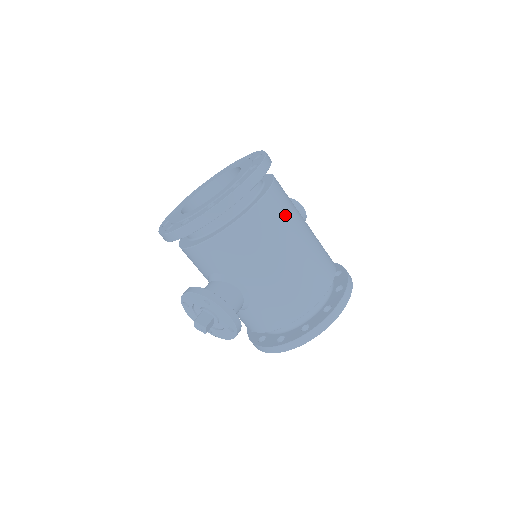
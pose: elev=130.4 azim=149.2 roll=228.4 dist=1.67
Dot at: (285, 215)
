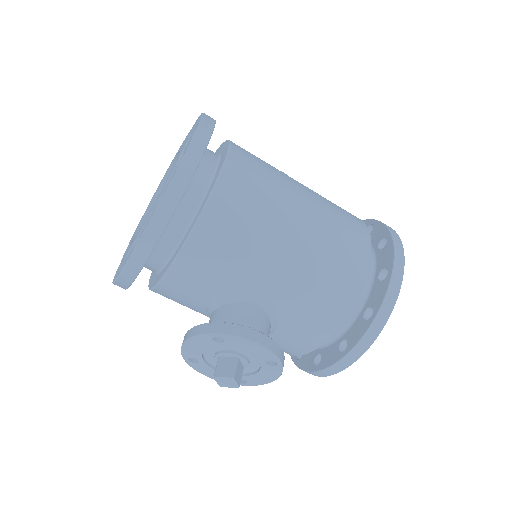
Dot at: (266, 176)
